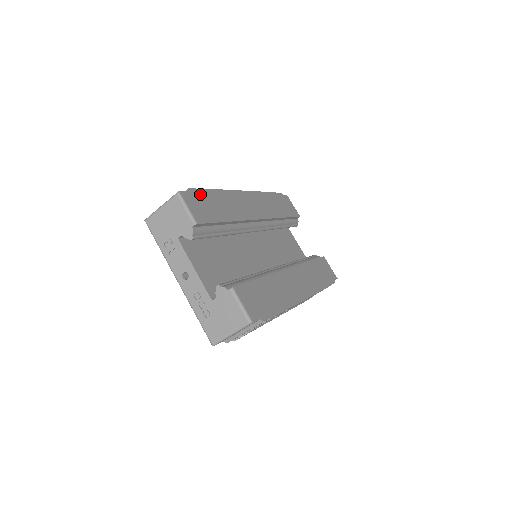
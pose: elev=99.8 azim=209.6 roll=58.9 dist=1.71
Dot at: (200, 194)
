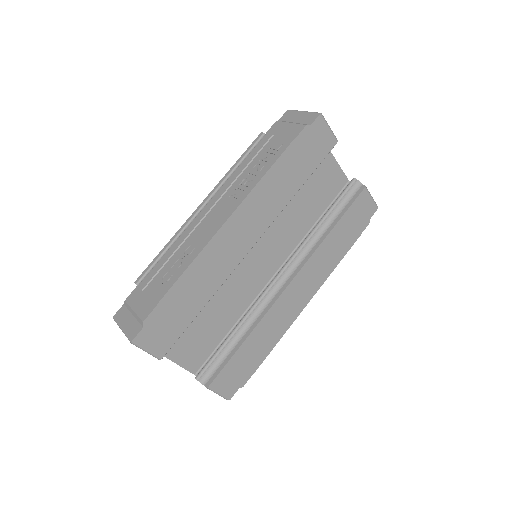
Dot at: (160, 312)
